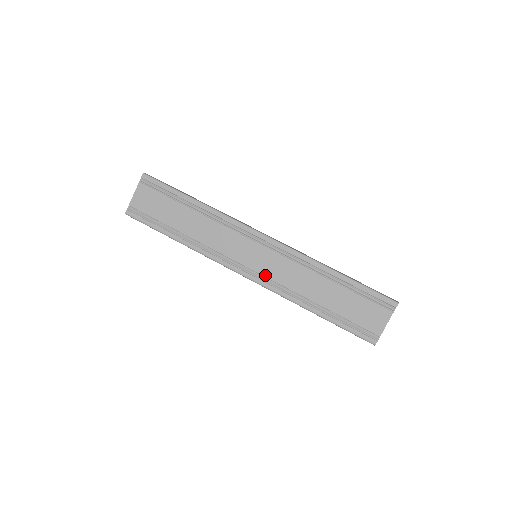
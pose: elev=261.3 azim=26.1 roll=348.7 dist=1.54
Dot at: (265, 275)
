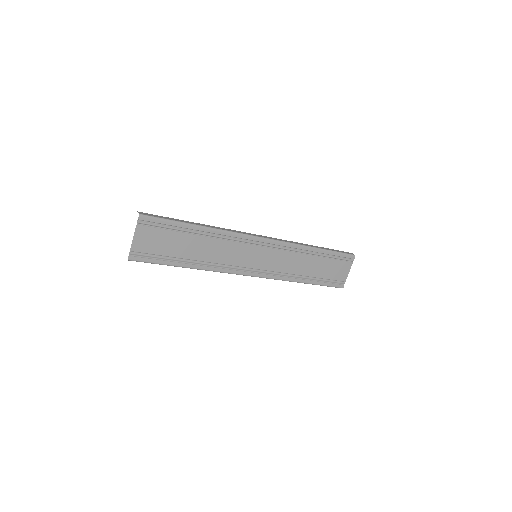
Dot at: (267, 269)
